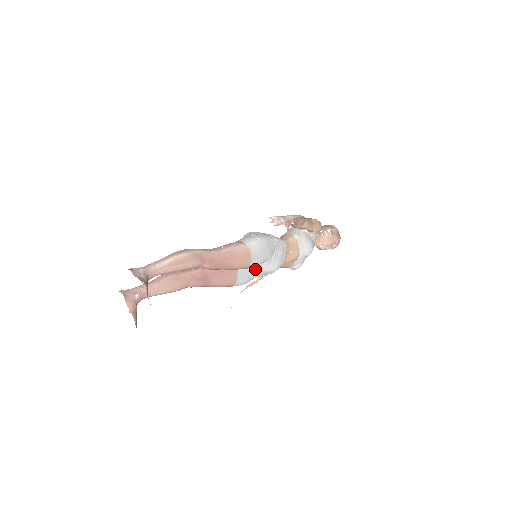
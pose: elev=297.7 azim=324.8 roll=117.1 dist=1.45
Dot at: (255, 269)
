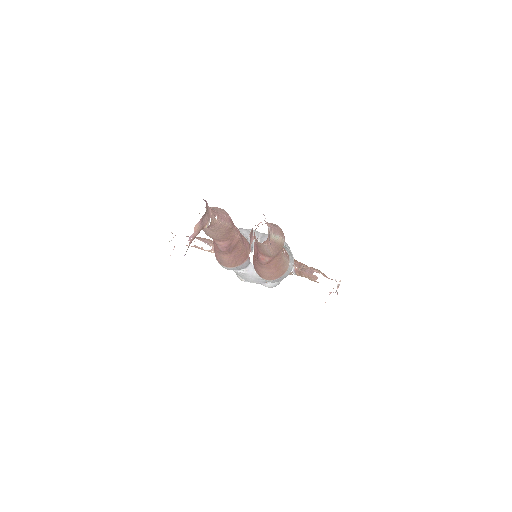
Dot at: (249, 270)
